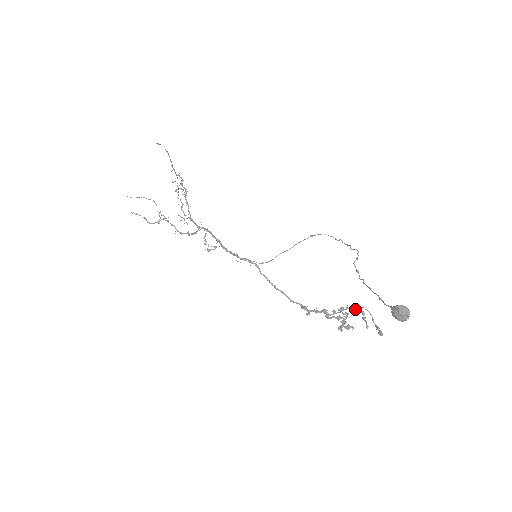
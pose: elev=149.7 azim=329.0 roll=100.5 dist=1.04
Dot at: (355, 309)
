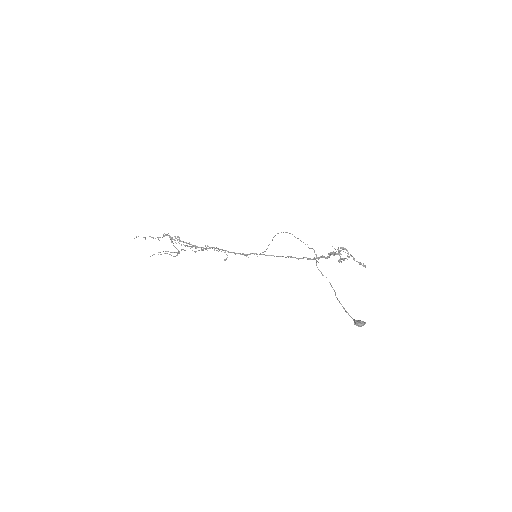
Dot at: occluded
